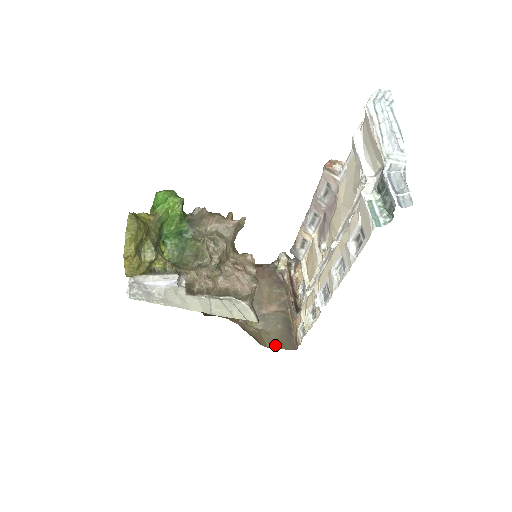
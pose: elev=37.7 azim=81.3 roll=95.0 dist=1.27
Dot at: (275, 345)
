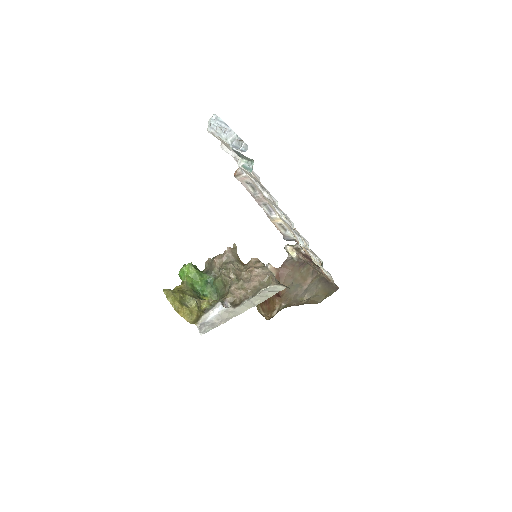
Dot at: (324, 298)
